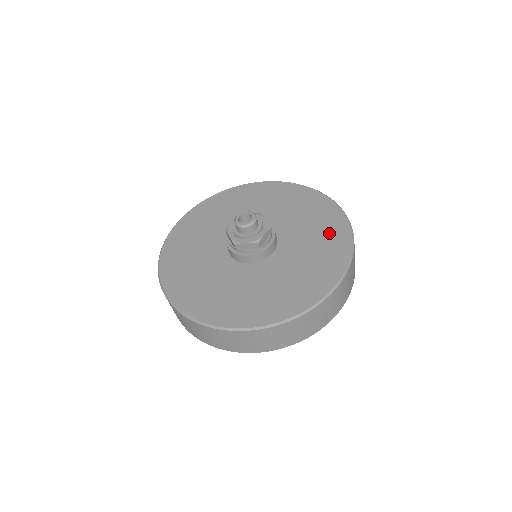
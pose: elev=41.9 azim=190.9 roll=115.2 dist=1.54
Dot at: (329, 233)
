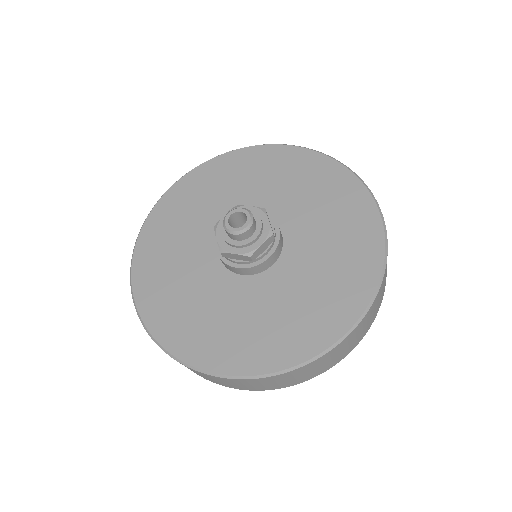
Dot at: (310, 174)
